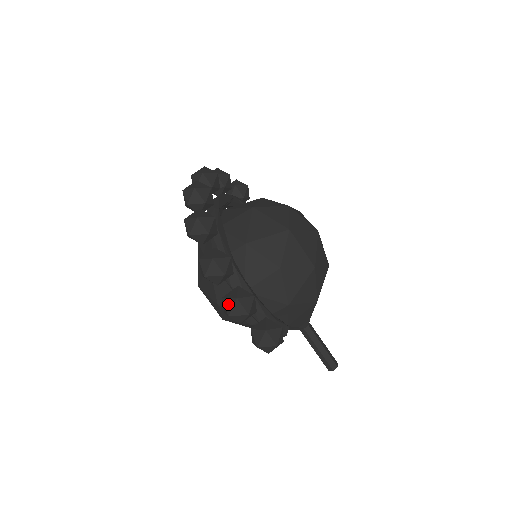
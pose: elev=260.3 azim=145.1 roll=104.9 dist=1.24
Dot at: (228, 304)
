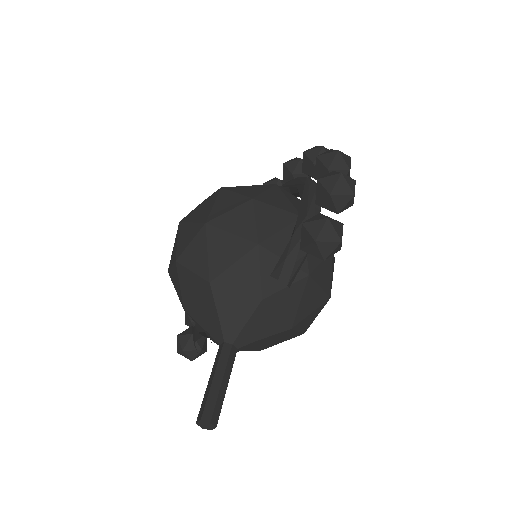
Dot at: occluded
